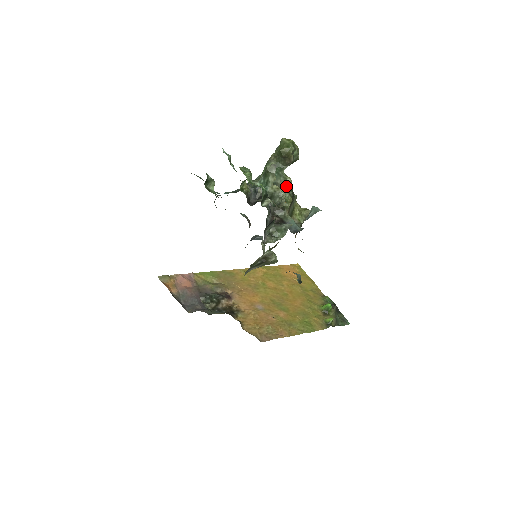
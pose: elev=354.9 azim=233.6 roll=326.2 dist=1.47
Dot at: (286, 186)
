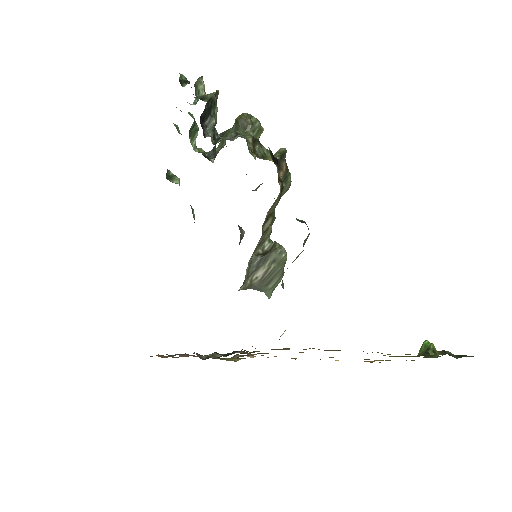
Dot at: occluded
